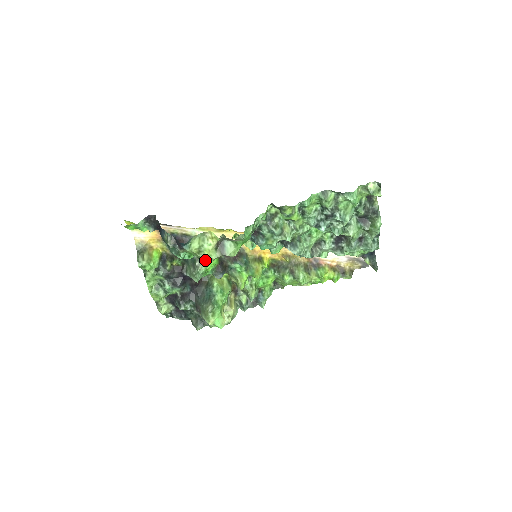
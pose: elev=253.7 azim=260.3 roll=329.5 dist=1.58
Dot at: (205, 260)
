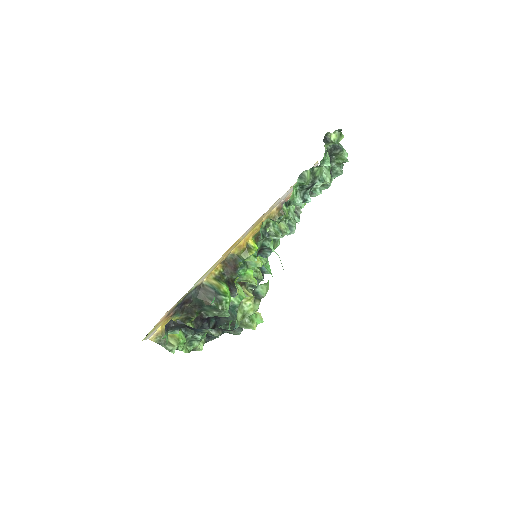
Dot at: (250, 315)
